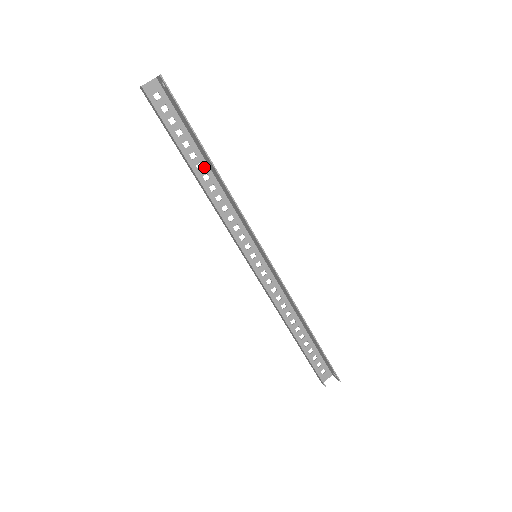
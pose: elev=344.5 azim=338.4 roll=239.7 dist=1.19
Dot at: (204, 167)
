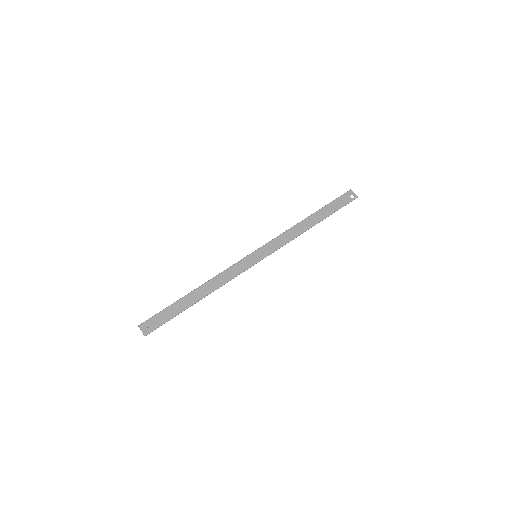
Dot at: (194, 292)
